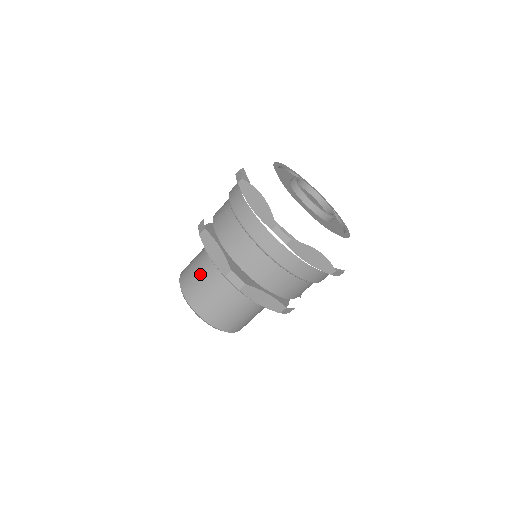
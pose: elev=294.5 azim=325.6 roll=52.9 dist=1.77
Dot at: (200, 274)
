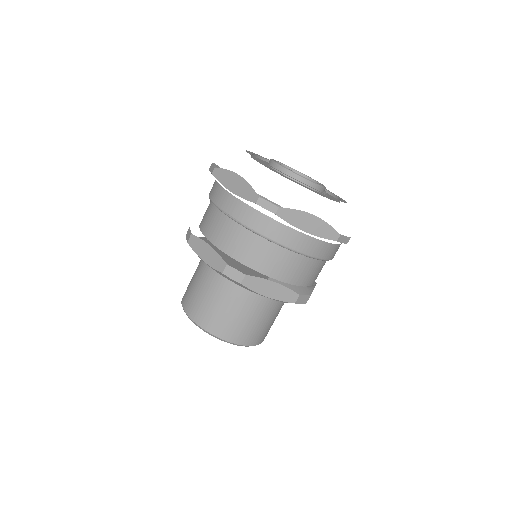
Dot at: occluded
